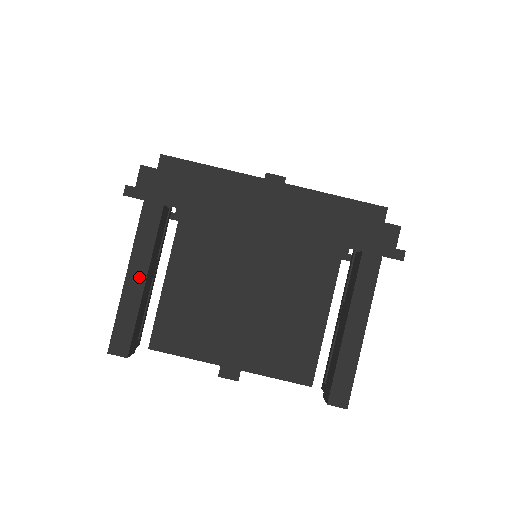
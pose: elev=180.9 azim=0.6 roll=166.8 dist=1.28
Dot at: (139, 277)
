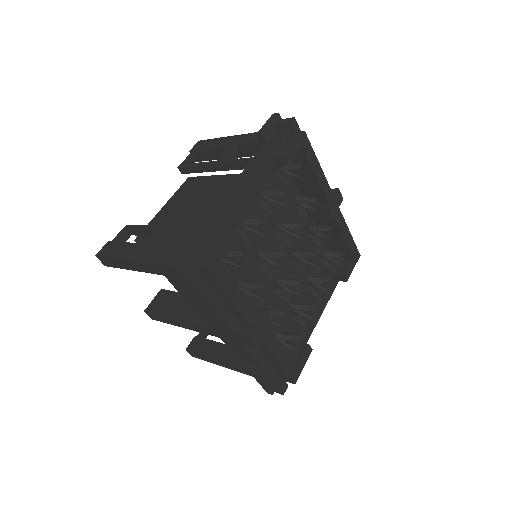
Dot at: (136, 268)
